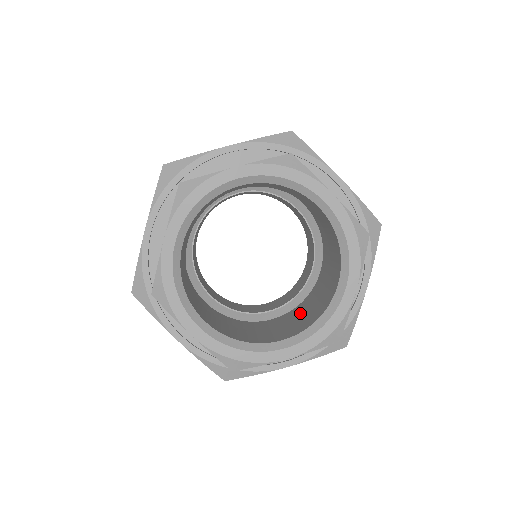
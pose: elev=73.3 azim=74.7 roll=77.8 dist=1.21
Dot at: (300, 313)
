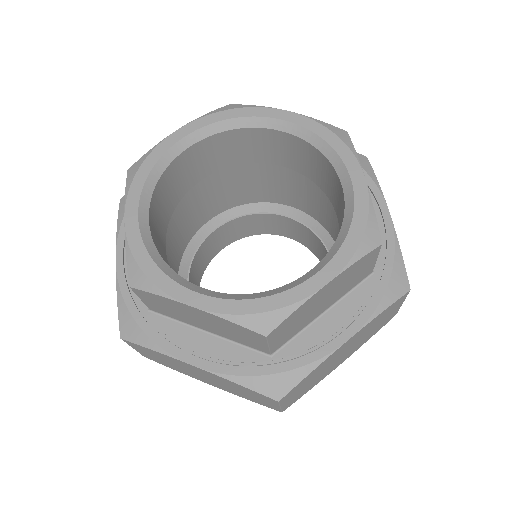
Dot at: occluded
